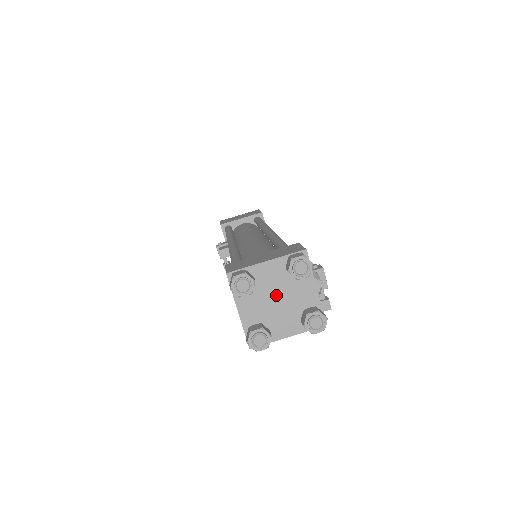
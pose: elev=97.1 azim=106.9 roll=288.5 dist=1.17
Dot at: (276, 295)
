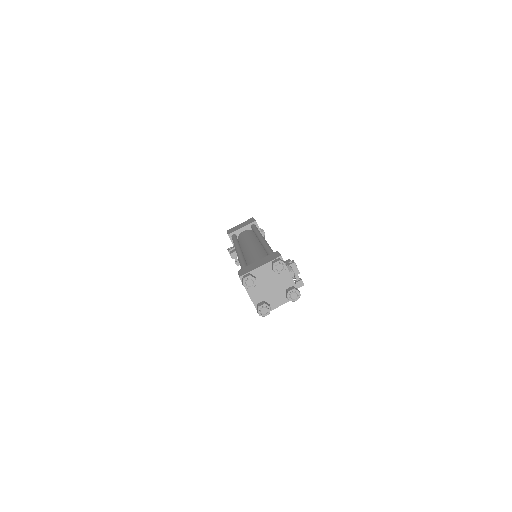
Dot at: (269, 284)
